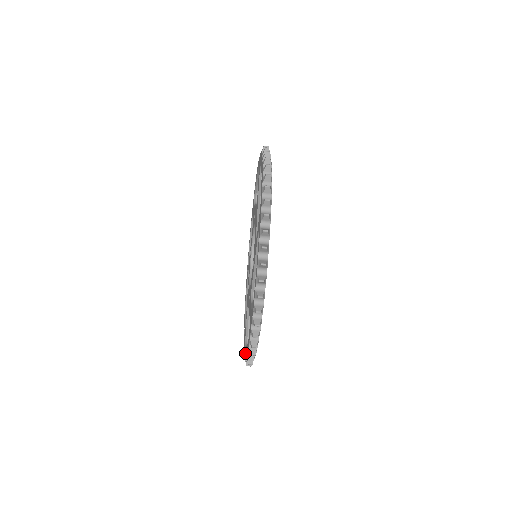
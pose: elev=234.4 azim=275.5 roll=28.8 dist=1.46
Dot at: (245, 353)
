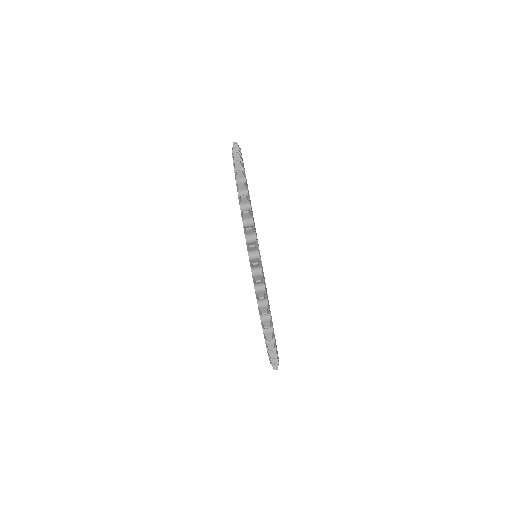
Dot at: occluded
